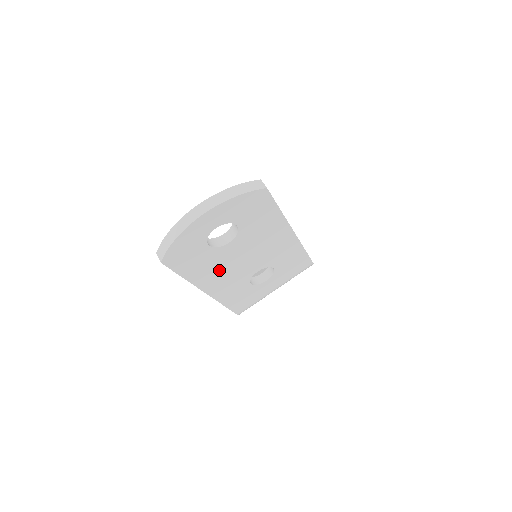
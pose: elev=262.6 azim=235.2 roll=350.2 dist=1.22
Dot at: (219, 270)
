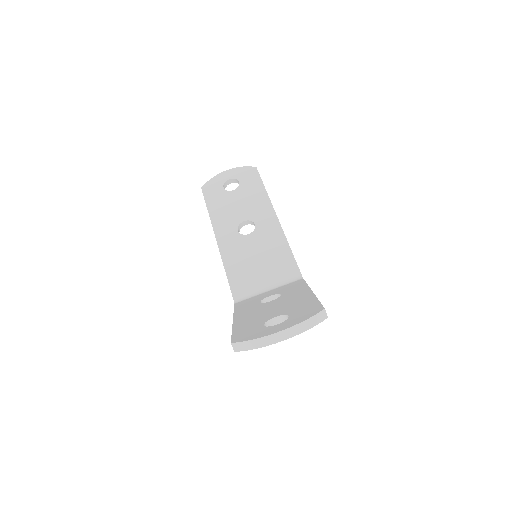
Dot at: occluded
